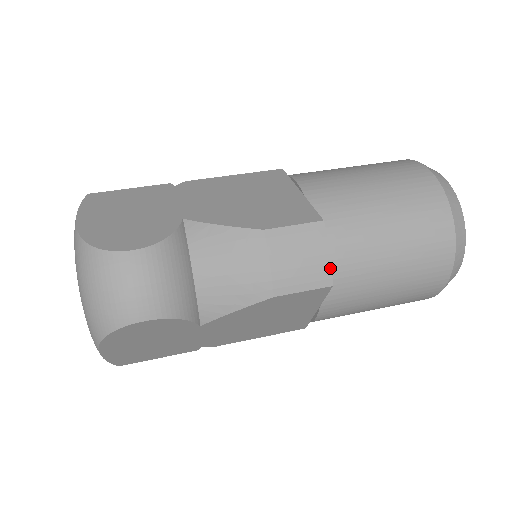
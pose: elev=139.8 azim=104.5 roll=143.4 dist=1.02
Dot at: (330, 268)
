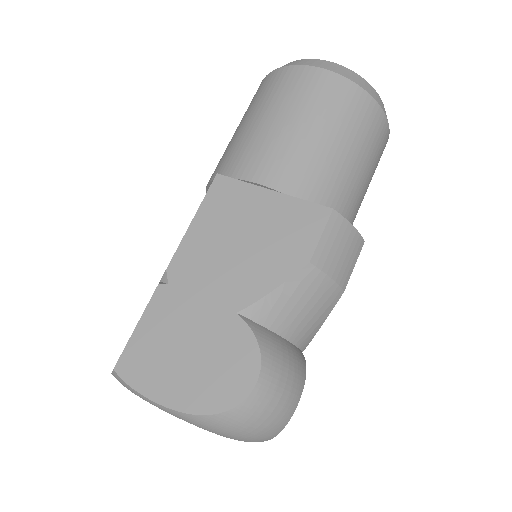
Dot at: (359, 234)
